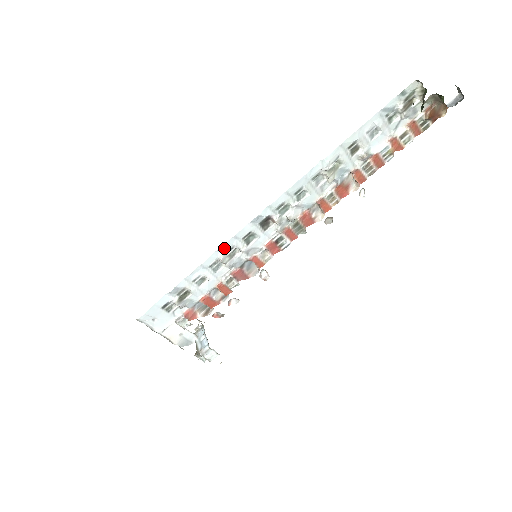
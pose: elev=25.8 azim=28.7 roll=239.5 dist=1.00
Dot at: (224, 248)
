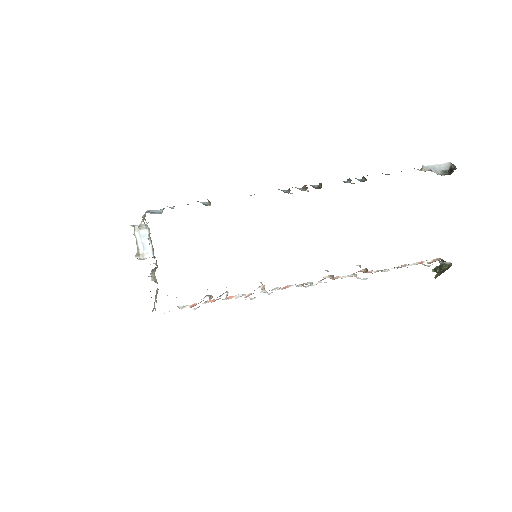
Dot at: occluded
